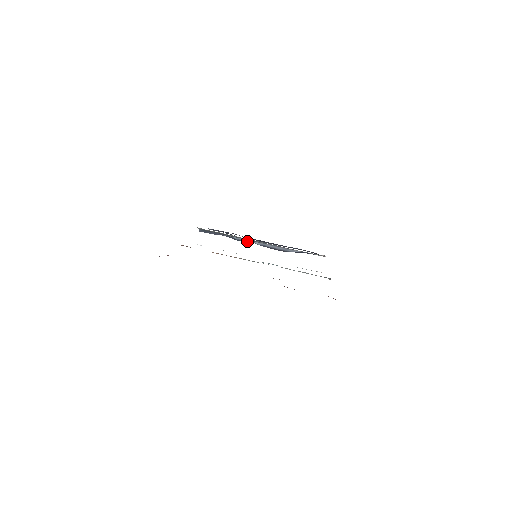
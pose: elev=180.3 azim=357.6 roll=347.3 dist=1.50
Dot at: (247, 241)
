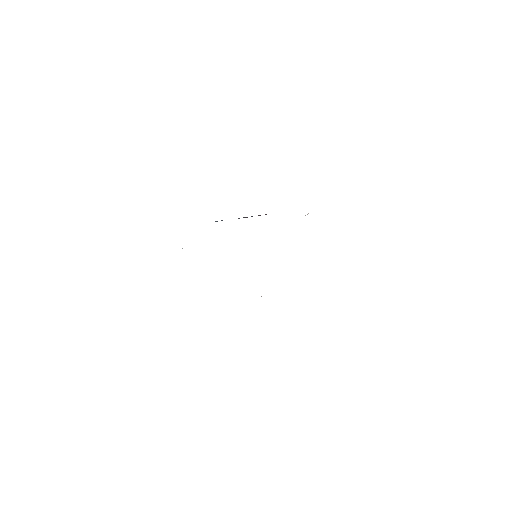
Dot at: occluded
